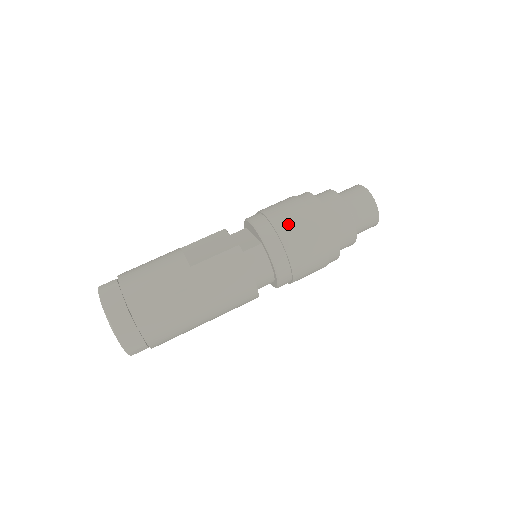
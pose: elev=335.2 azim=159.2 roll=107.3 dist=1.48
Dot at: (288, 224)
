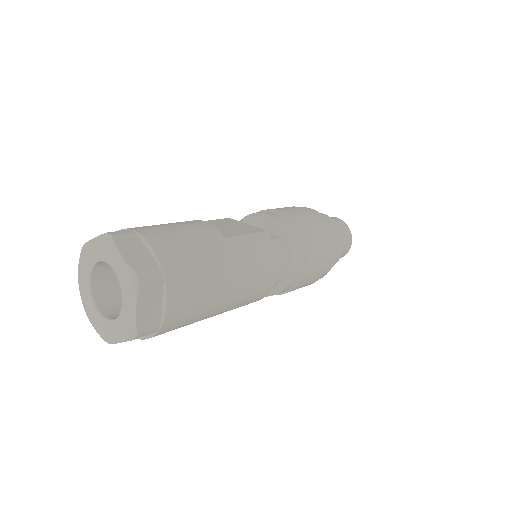
Dot at: (306, 225)
